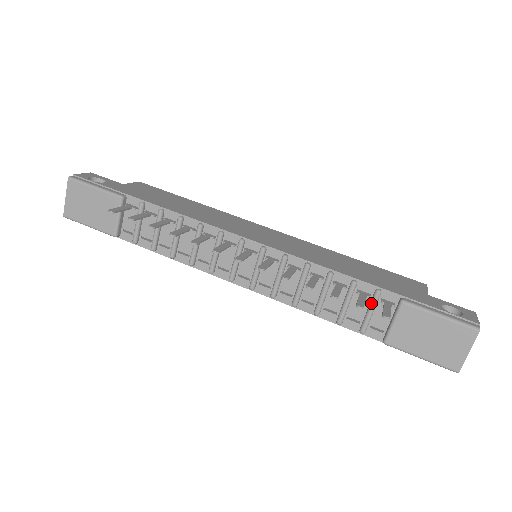
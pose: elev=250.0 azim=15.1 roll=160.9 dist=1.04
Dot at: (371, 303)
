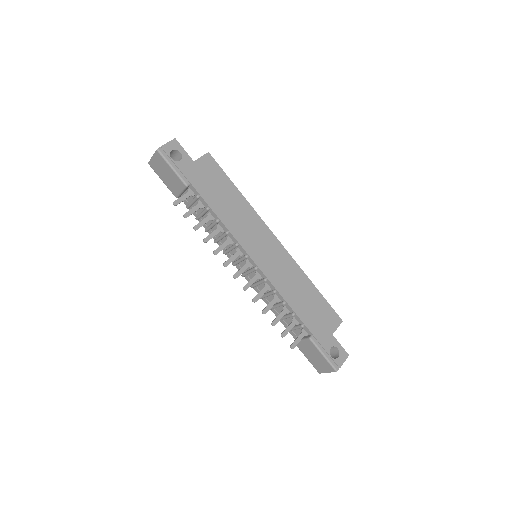
Dot at: (296, 327)
